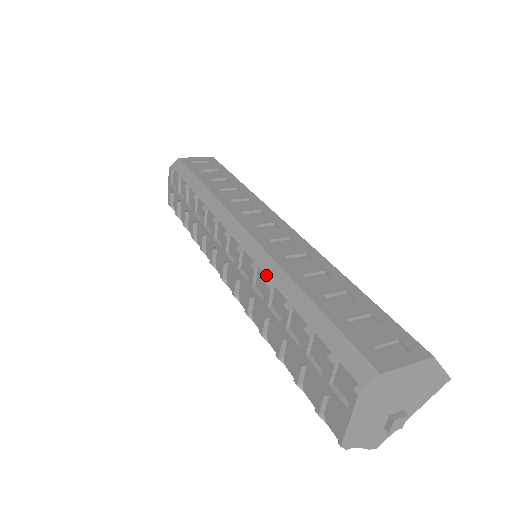
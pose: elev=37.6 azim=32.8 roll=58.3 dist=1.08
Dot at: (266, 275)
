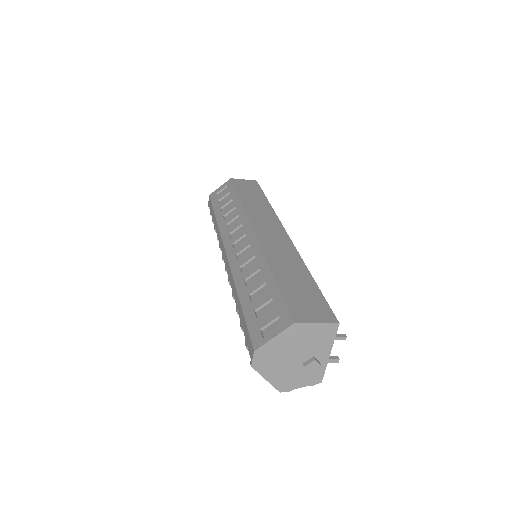
Dot at: (231, 287)
